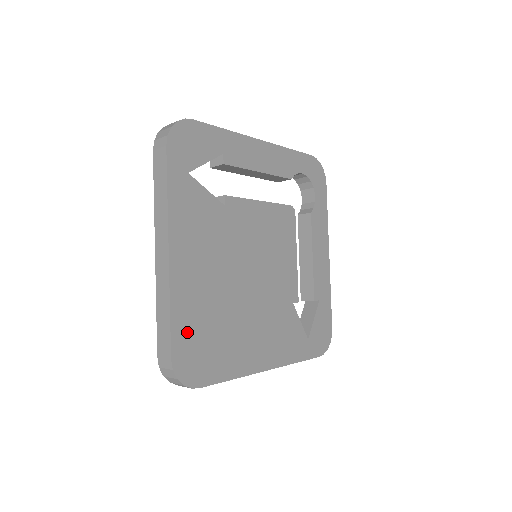
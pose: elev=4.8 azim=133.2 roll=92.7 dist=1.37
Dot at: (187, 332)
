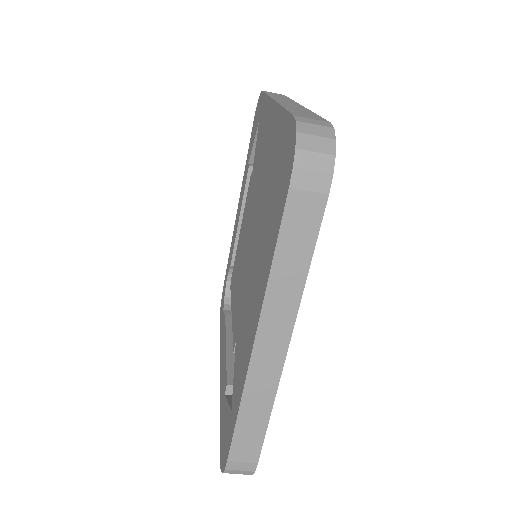
Dot at: occluded
